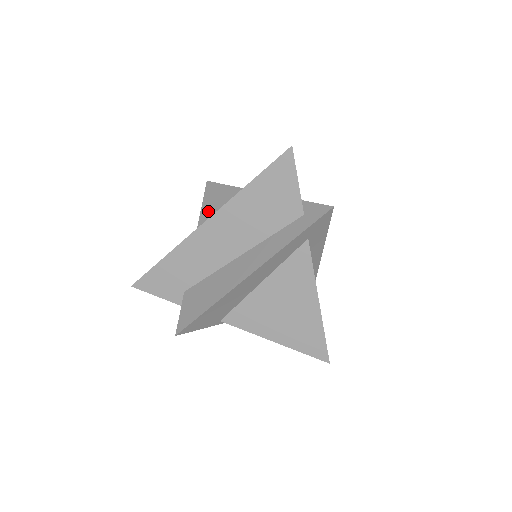
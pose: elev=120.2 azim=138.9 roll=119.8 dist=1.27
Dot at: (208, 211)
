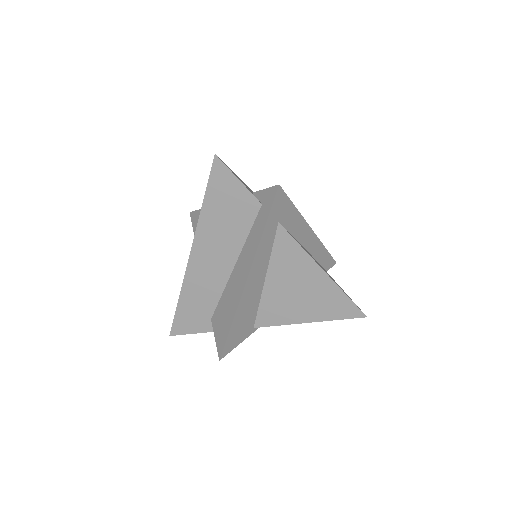
Dot at: occluded
